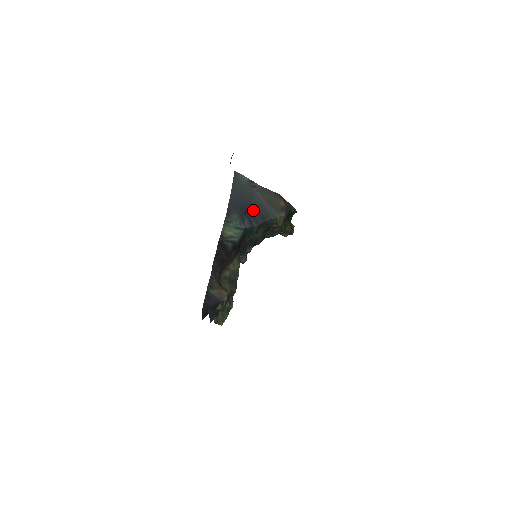
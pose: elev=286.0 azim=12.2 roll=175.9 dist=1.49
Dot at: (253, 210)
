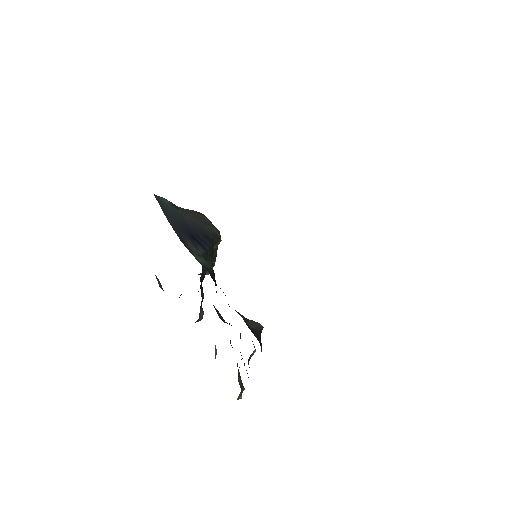
Dot at: (195, 232)
